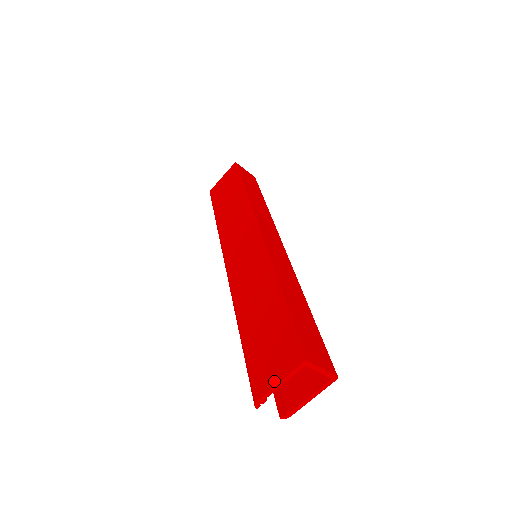
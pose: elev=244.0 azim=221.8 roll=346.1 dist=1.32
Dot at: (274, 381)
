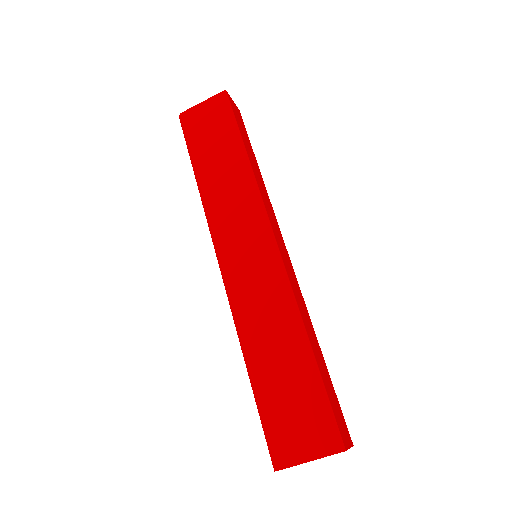
Dot at: (304, 457)
